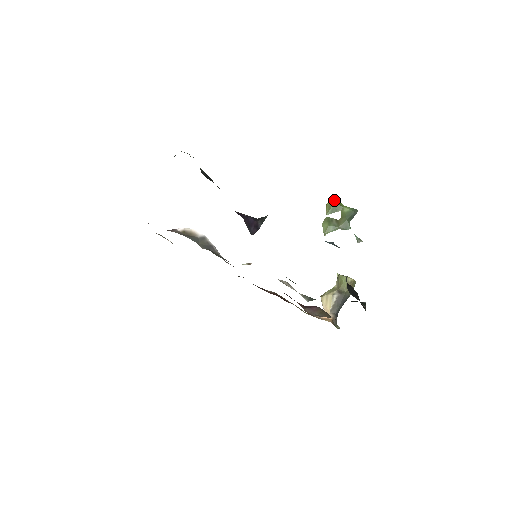
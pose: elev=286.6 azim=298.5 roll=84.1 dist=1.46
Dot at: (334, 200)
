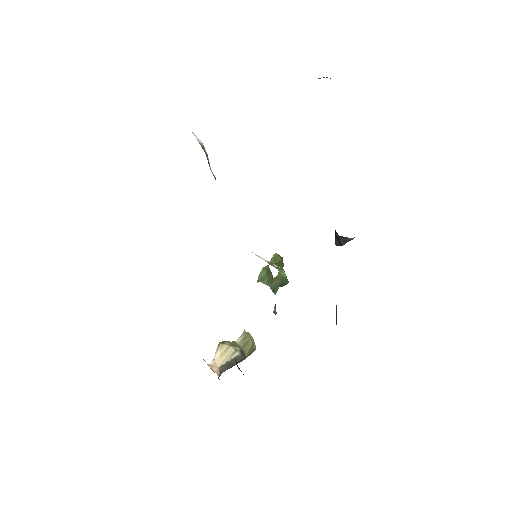
Dot at: occluded
